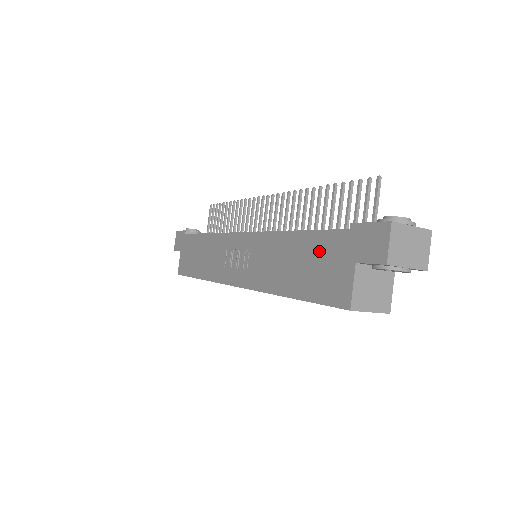
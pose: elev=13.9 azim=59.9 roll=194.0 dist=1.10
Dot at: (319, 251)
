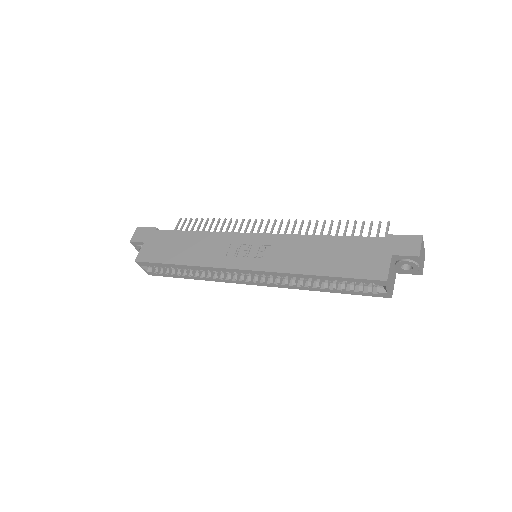
Dot at: (355, 248)
